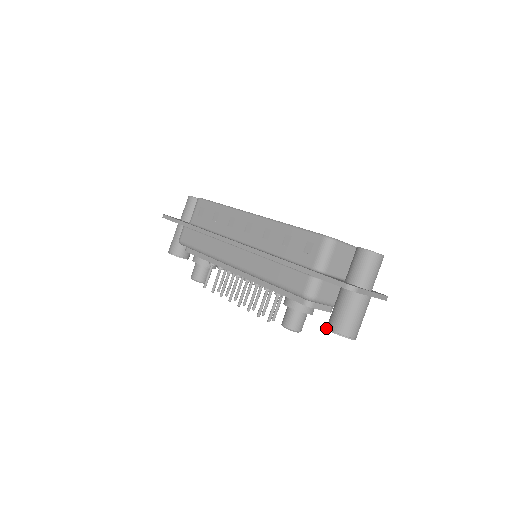
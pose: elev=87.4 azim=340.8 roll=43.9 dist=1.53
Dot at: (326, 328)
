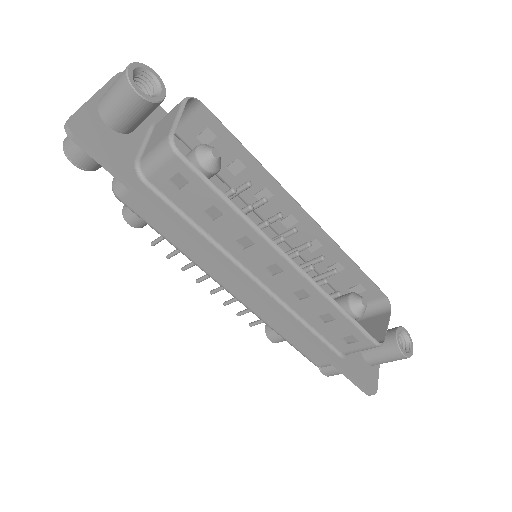
Dot at: occluded
